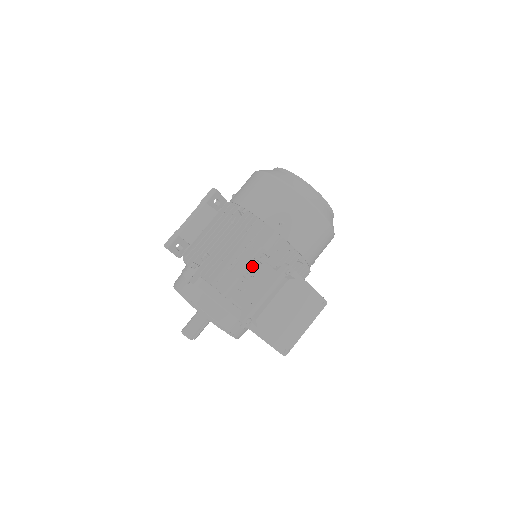
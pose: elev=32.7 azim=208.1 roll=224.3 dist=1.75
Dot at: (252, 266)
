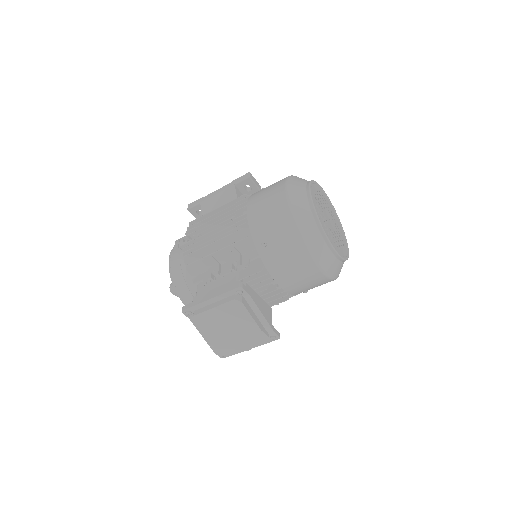
Dot at: (225, 267)
